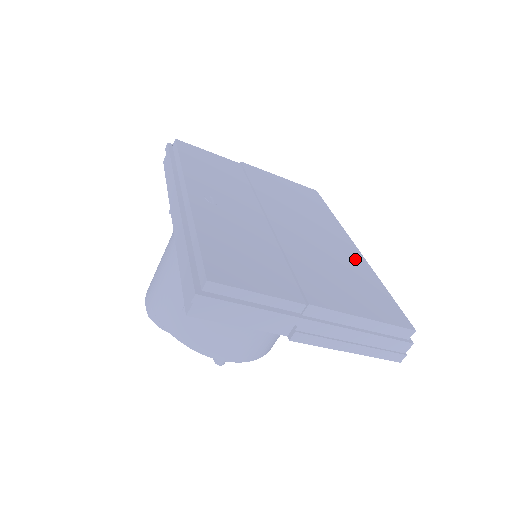
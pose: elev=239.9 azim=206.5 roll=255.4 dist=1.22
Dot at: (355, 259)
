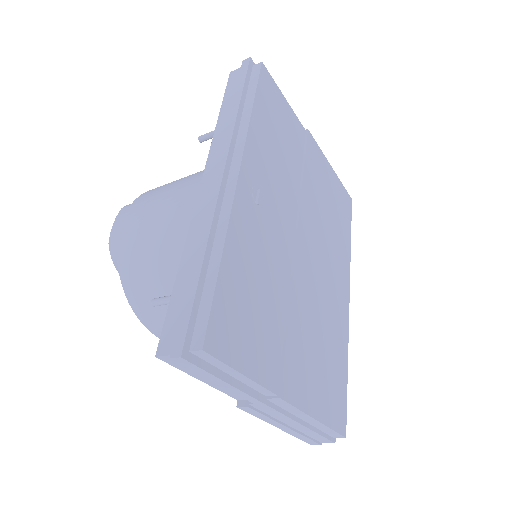
Dot at: (342, 322)
